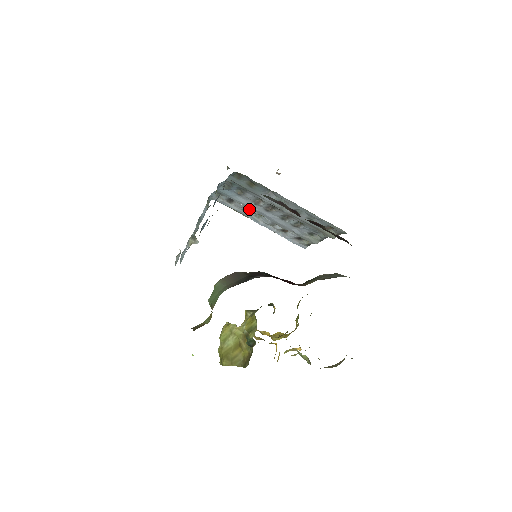
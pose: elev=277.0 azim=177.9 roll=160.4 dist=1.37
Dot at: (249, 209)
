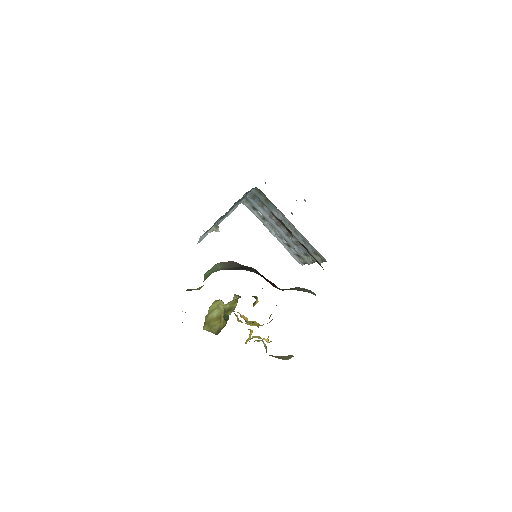
Dot at: occluded
